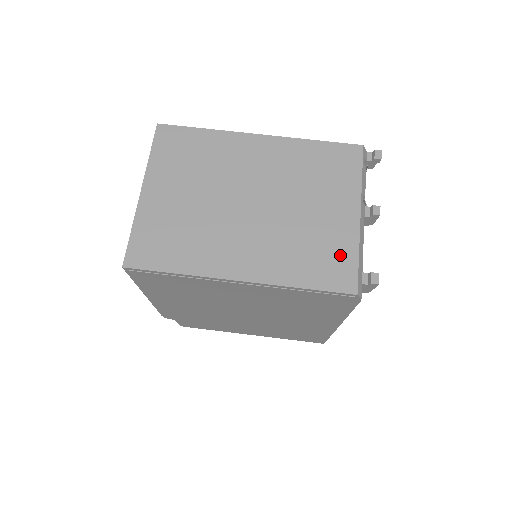
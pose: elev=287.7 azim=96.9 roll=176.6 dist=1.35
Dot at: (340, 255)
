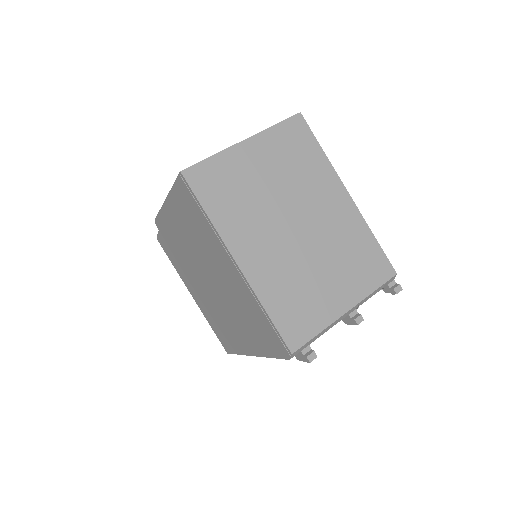
Dot at: (310, 320)
